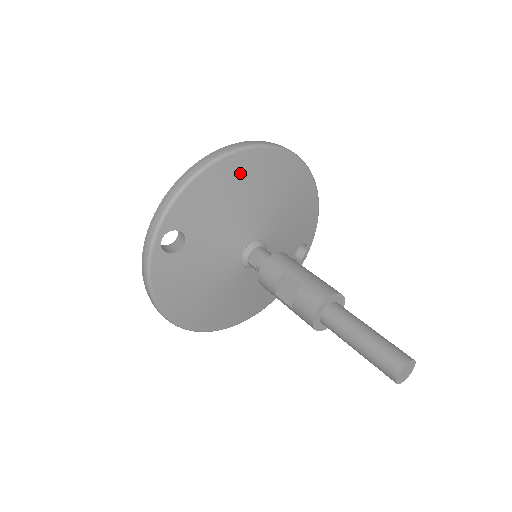
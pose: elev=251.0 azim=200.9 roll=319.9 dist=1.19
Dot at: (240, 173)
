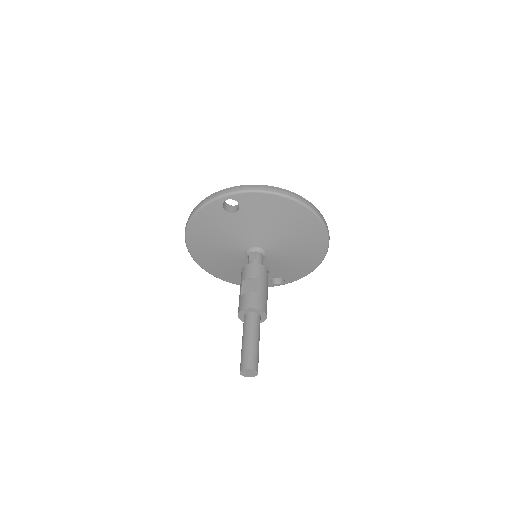
Dot at: (294, 215)
